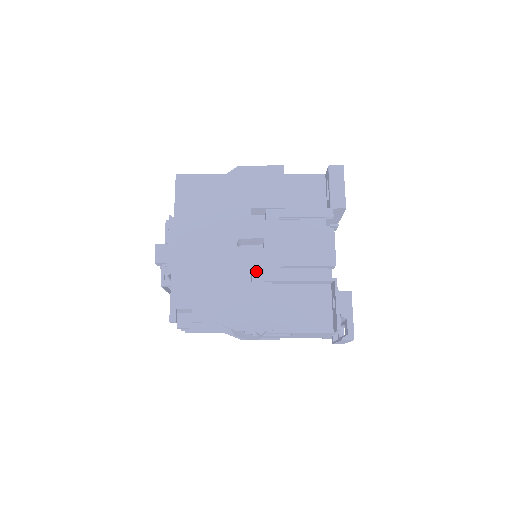
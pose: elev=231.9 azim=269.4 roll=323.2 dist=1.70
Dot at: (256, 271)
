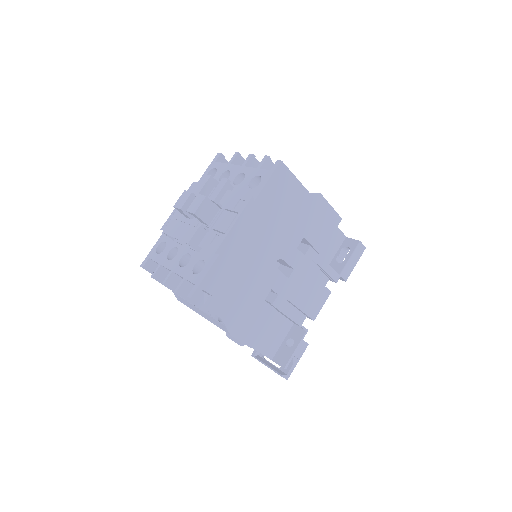
Dot at: occluded
